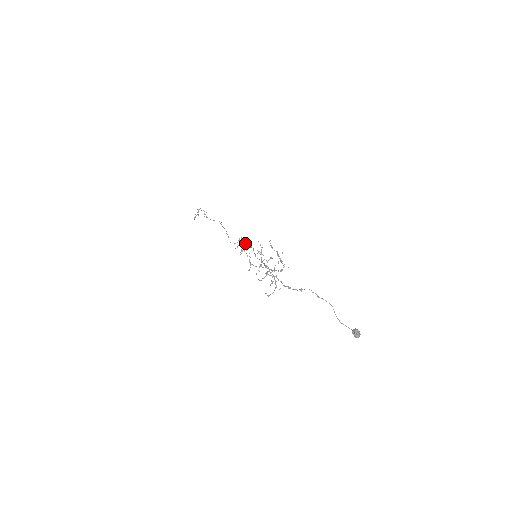
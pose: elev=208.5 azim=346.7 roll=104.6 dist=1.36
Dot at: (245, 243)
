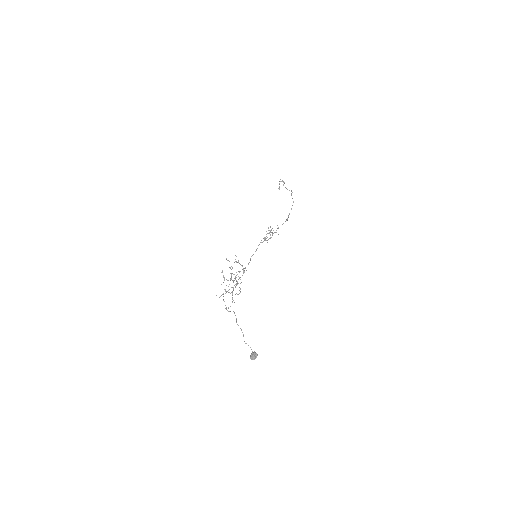
Dot at: (272, 232)
